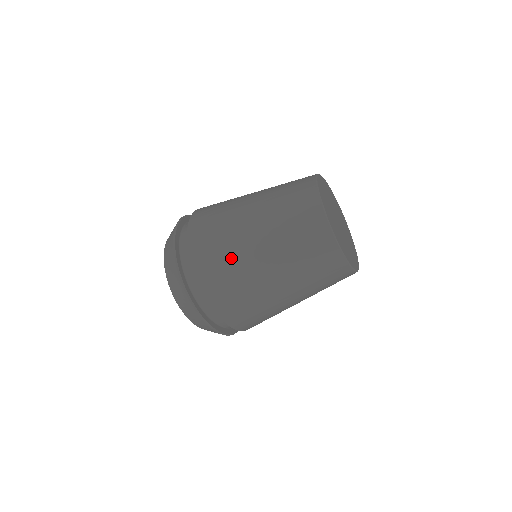
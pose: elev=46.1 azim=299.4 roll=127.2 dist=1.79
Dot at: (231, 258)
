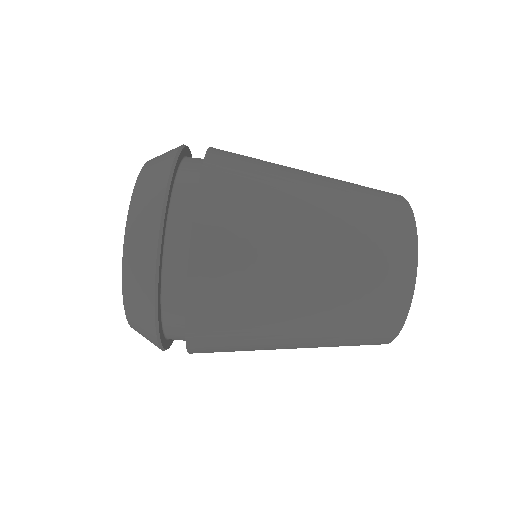
Dot at: (266, 175)
